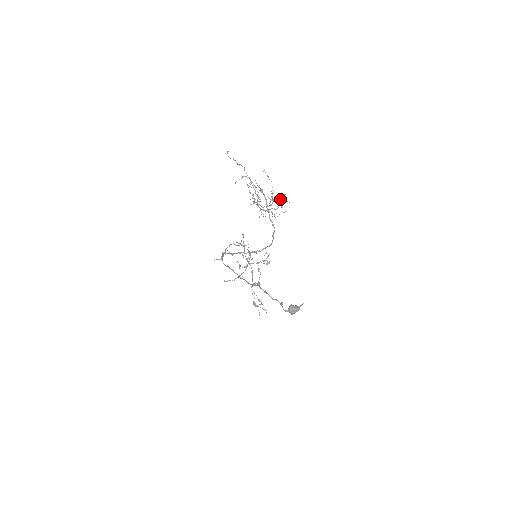
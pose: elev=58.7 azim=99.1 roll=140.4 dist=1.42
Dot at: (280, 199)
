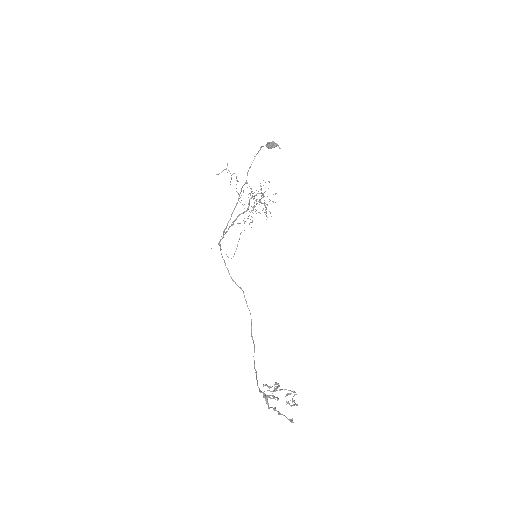
Dot at: occluded
